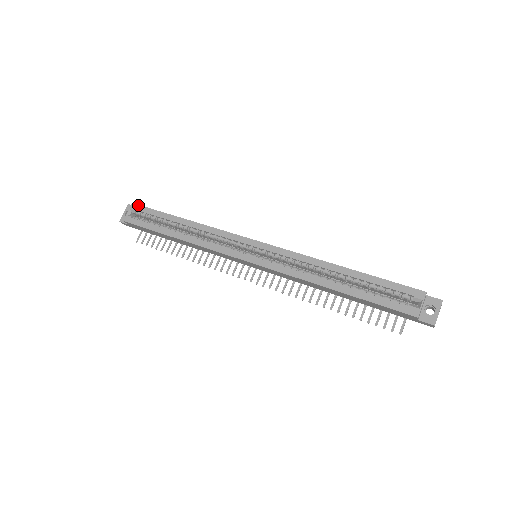
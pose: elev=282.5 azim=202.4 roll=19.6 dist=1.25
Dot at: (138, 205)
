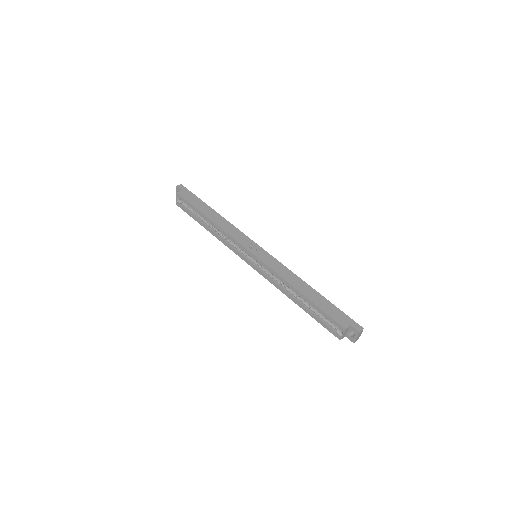
Dot at: (180, 196)
